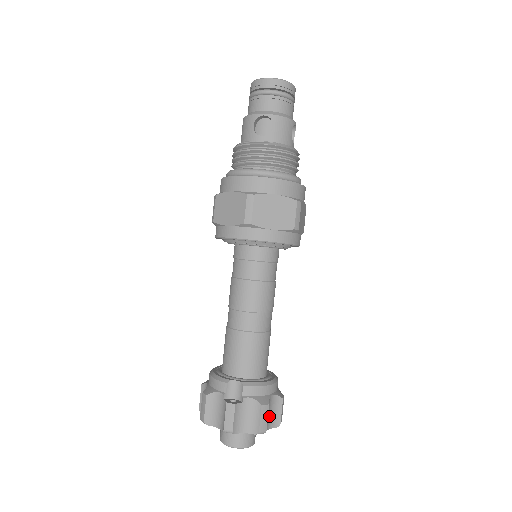
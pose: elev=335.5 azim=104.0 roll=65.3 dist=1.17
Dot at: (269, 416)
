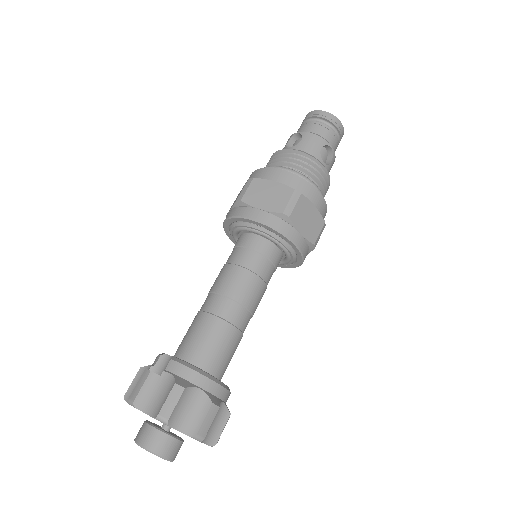
Dot at: (185, 413)
